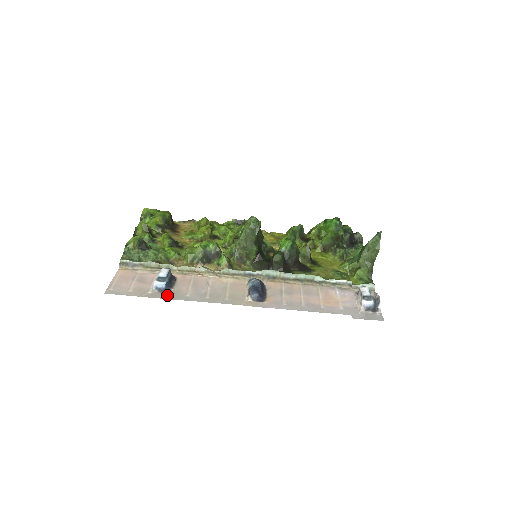
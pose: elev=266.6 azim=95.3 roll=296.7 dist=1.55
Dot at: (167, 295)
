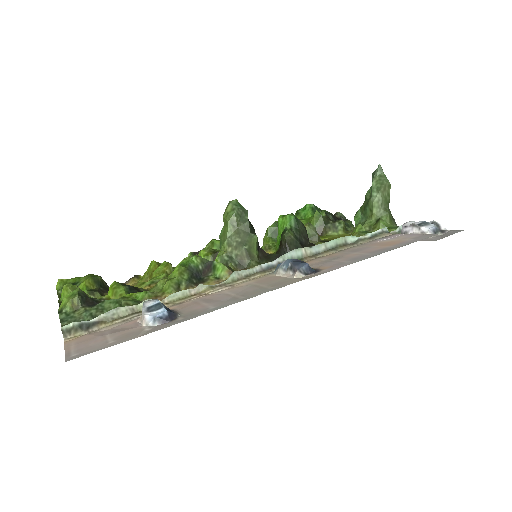
Dot at: (179, 320)
